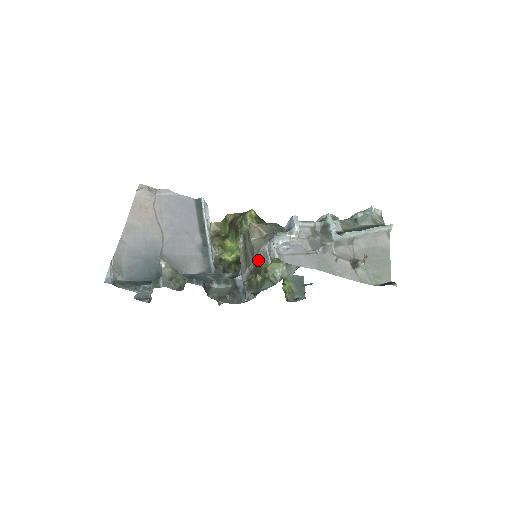
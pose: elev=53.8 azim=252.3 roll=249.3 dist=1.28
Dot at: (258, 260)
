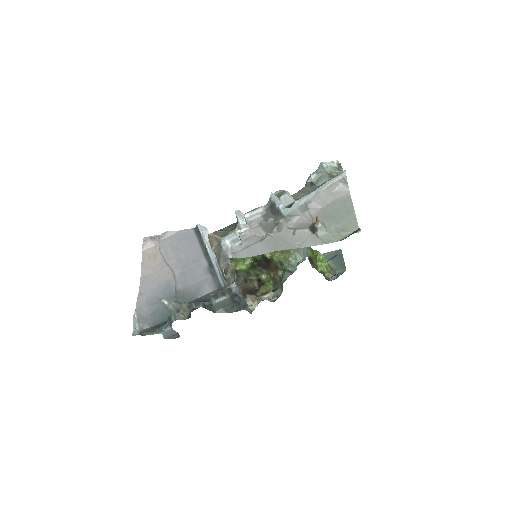
Dot at: (221, 266)
